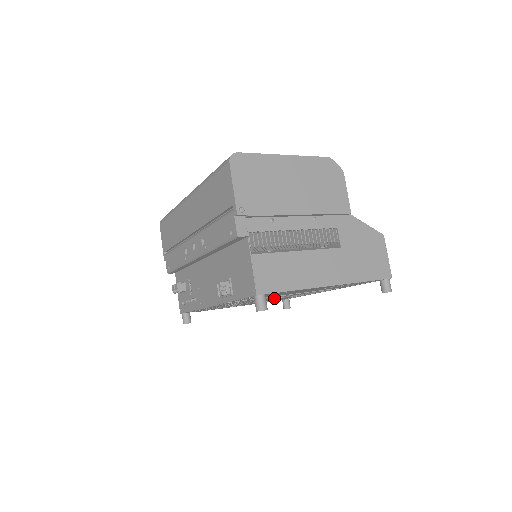
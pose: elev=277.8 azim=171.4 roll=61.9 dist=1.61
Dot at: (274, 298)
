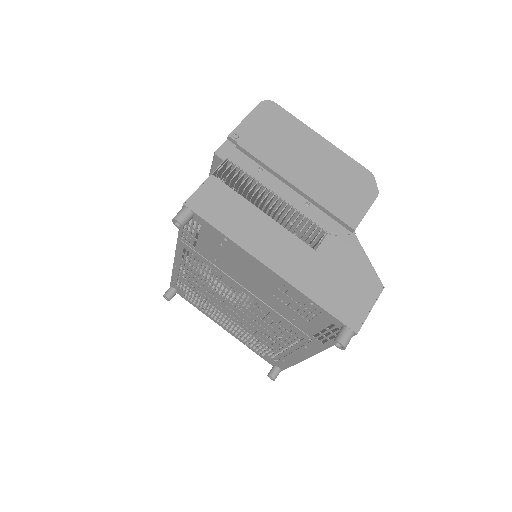
Dot at: (239, 303)
